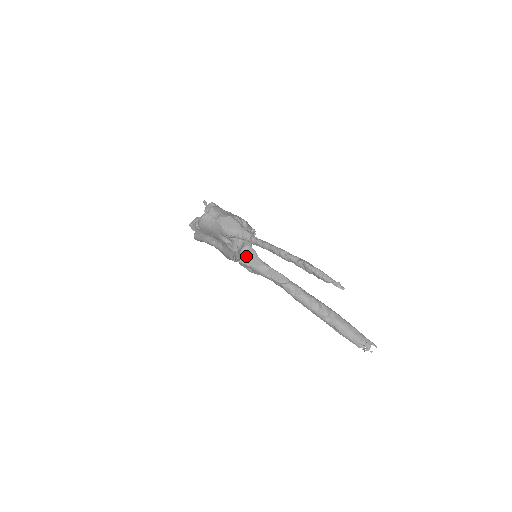
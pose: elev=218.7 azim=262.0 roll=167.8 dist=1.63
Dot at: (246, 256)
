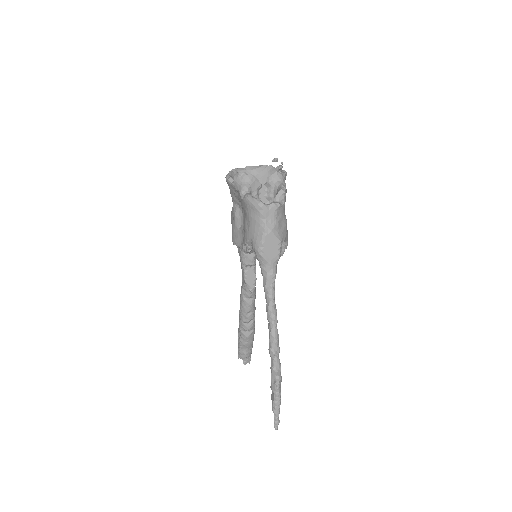
Dot at: occluded
